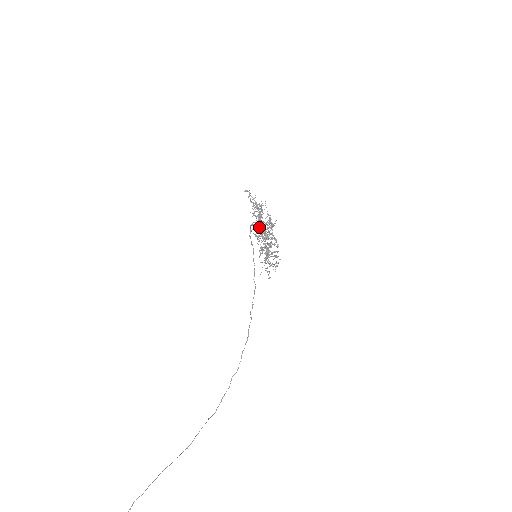
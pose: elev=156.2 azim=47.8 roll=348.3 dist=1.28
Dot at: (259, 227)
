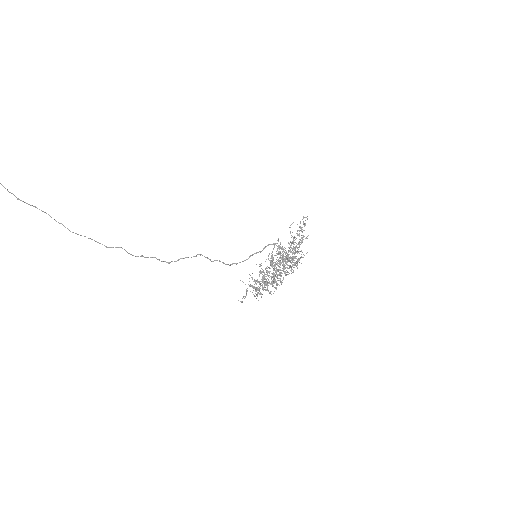
Dot at: occluded
